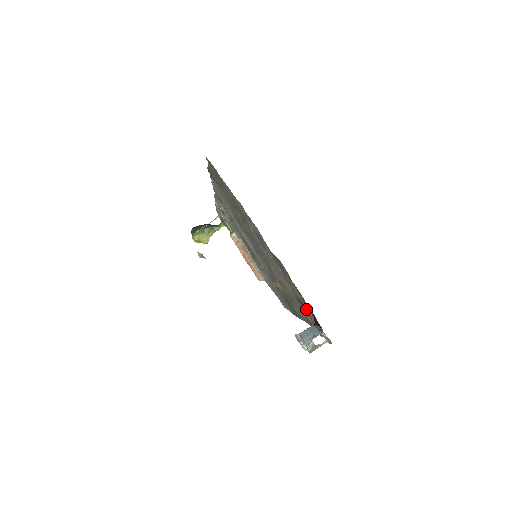
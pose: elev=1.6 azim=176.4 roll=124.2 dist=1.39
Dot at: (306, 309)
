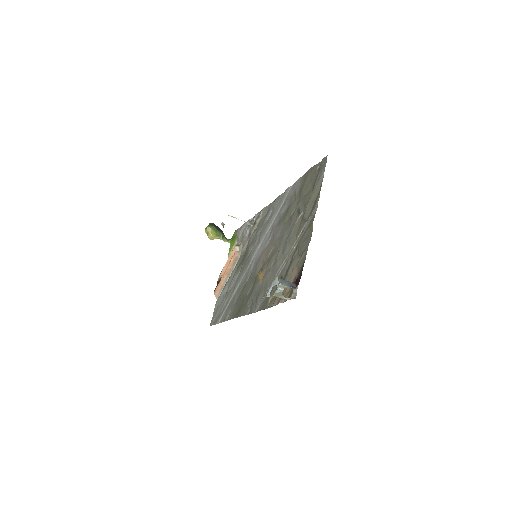
Dot at: (288, 279)
